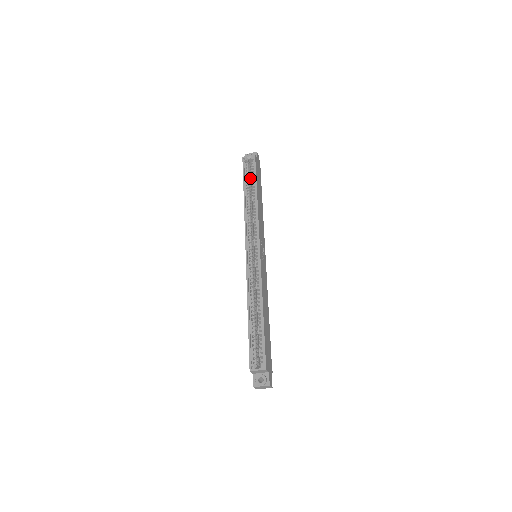
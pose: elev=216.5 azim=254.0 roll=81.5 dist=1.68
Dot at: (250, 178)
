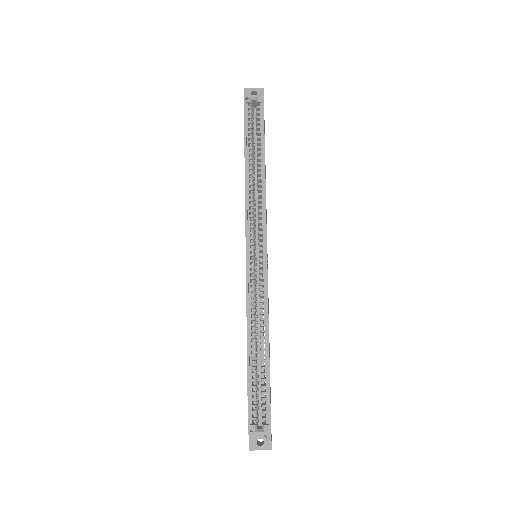
Dot at: (253, 132)
